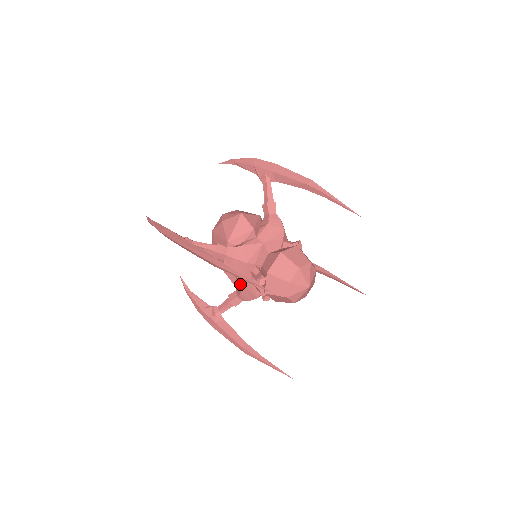
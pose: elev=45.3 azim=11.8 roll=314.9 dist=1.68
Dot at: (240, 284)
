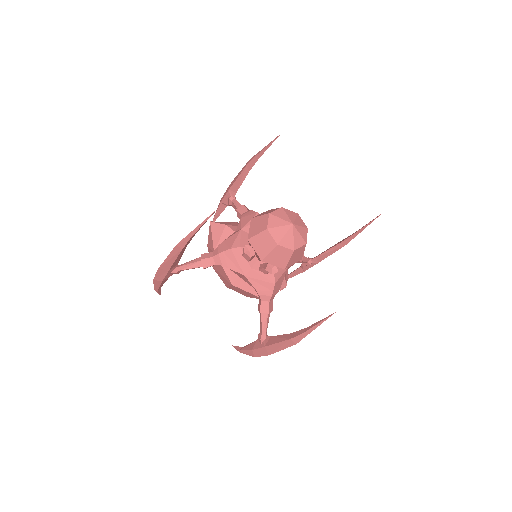
Dot at: (246, 279)
